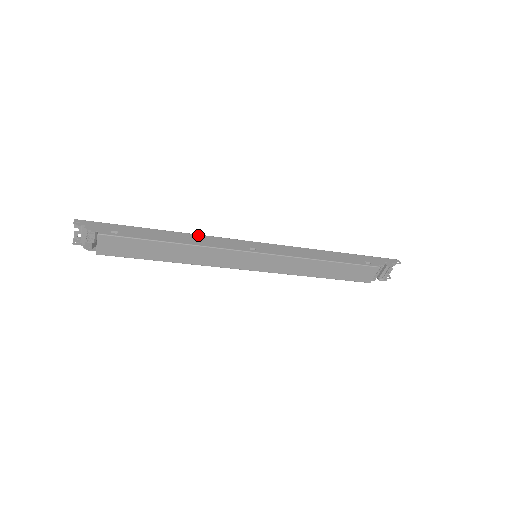
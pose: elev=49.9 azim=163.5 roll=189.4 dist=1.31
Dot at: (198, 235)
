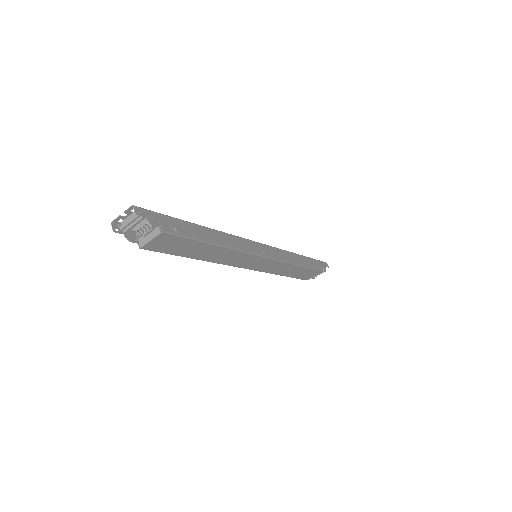
Dot at: (228, 234)
